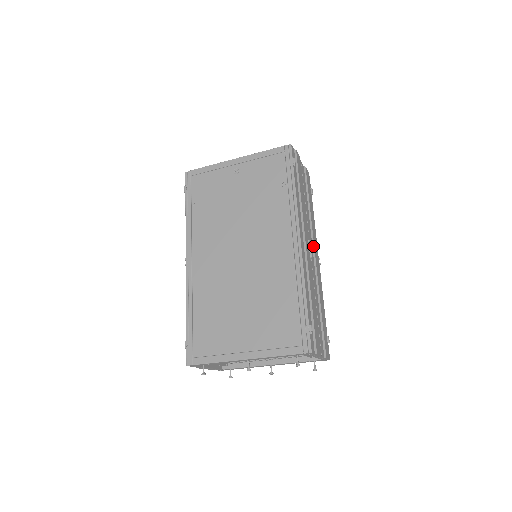
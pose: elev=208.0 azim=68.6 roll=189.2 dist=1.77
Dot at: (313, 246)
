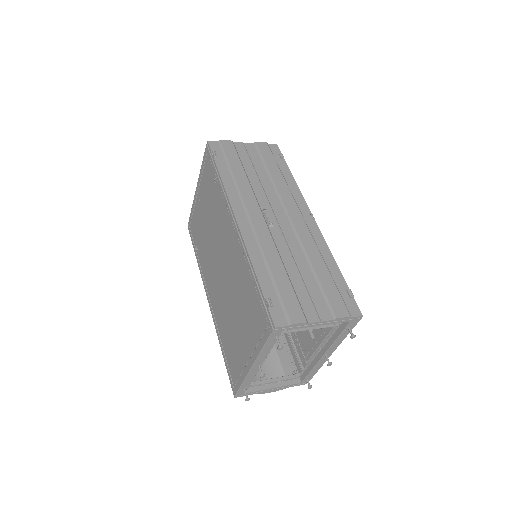
Dot at: (285, 209)
